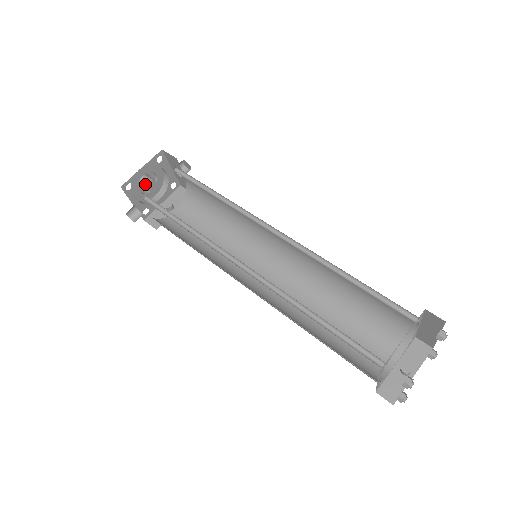
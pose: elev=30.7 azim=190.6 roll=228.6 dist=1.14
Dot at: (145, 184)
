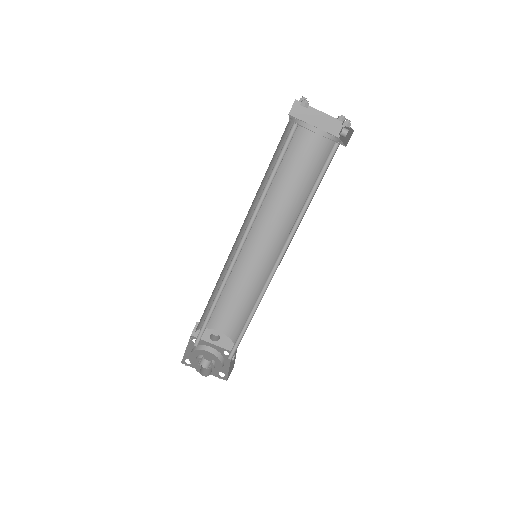
Dot at: (202, 361)
